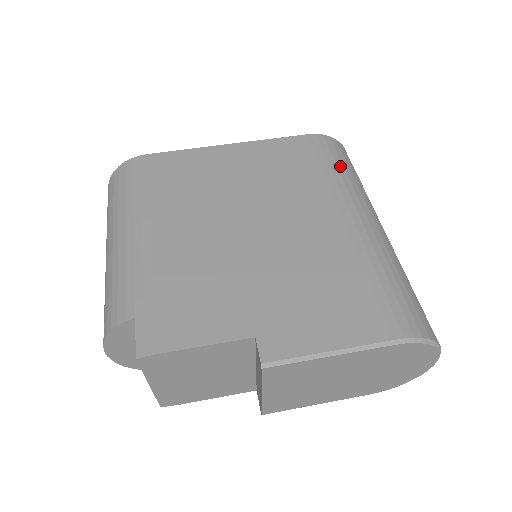
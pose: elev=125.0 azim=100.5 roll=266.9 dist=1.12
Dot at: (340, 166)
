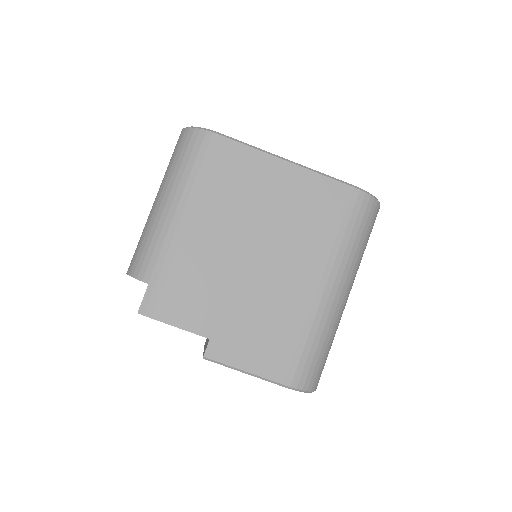
Dot at: (354, 233)
